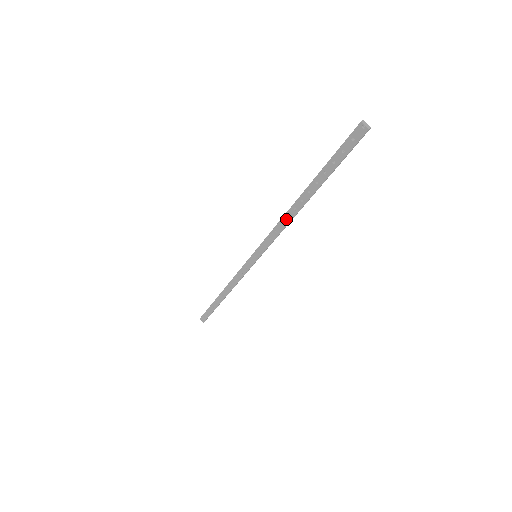
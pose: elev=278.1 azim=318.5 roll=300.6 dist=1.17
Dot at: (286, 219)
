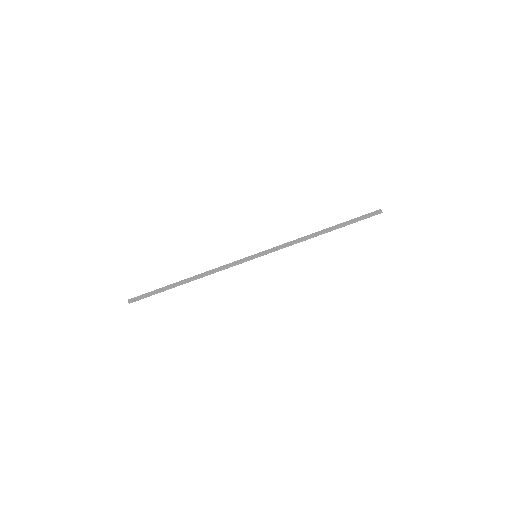
Dot at: (303, 238)
